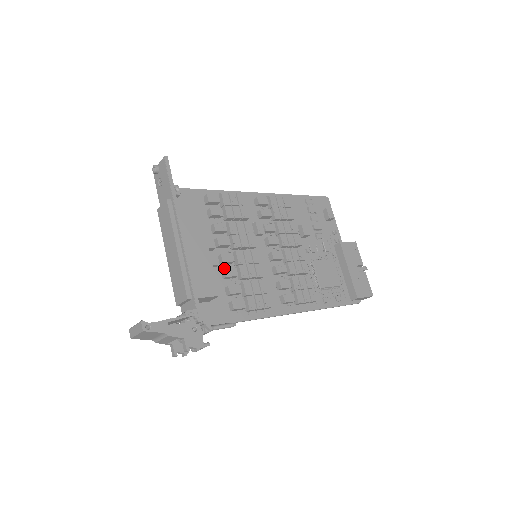
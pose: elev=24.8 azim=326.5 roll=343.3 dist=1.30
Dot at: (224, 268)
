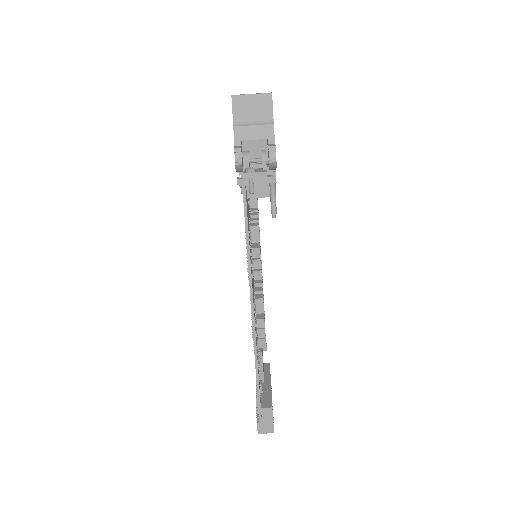
Dot at: (249, 218)
